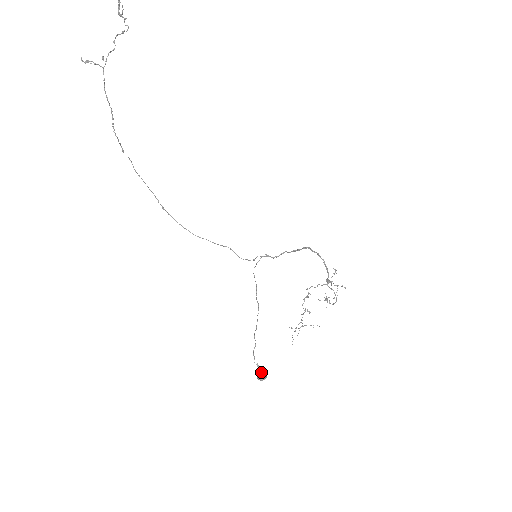
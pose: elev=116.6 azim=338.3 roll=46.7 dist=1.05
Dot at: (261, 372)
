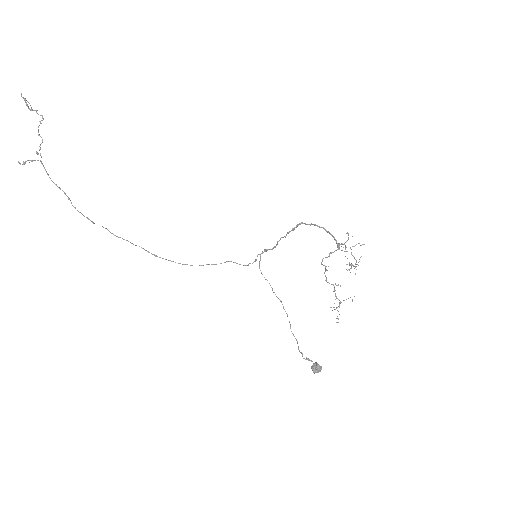
Dot at: (313, 364)
